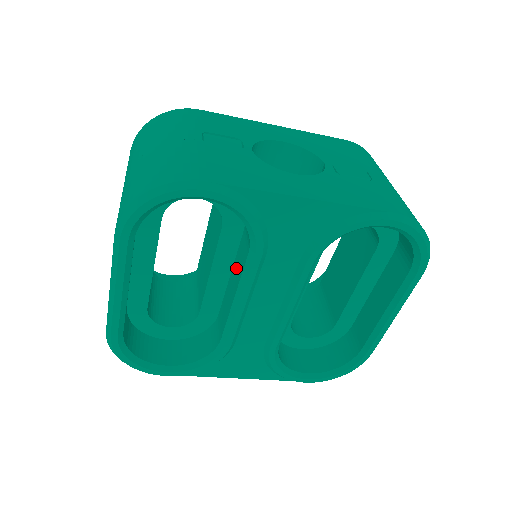
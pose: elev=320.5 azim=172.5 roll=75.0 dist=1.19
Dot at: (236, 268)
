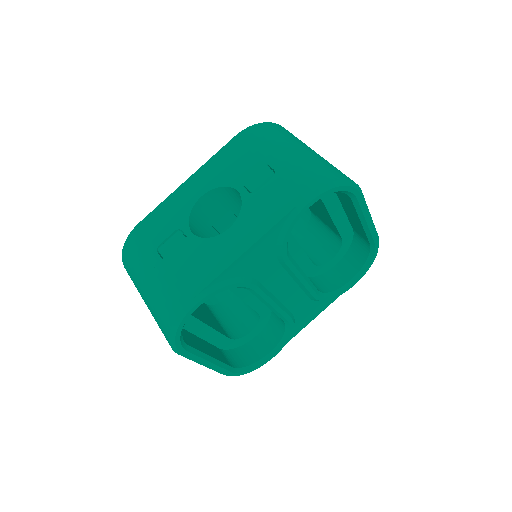
Dot at: occluded
